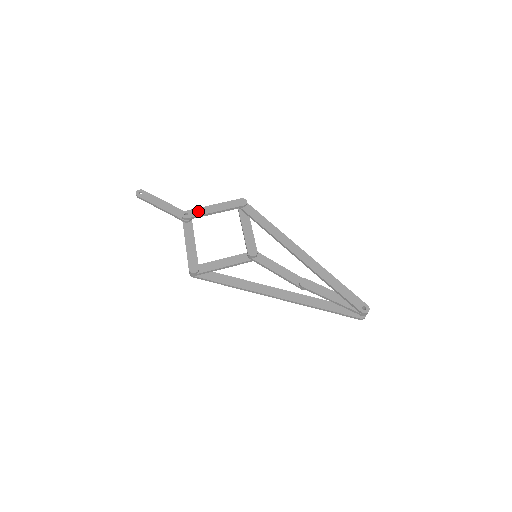
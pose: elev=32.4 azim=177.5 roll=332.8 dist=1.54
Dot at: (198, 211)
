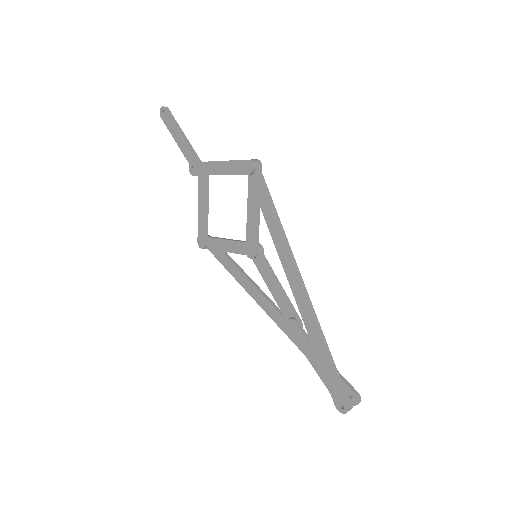
Dot at: (203, 167)
